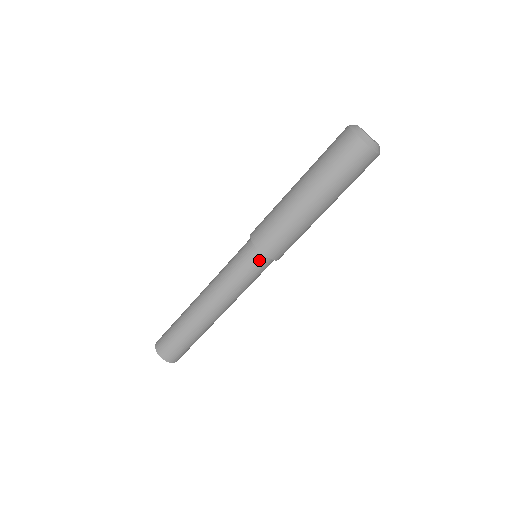
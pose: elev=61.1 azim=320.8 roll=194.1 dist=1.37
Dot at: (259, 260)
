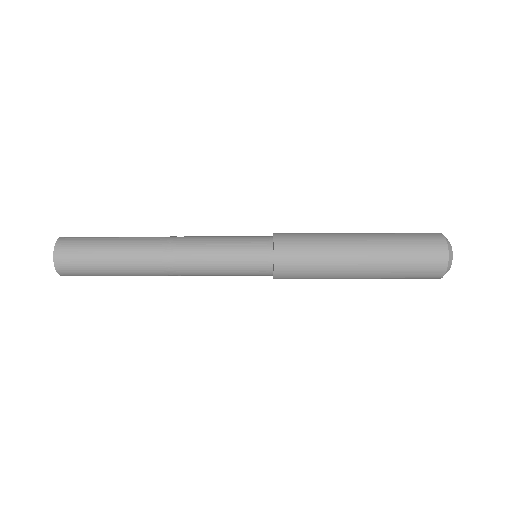
Dot at: (263, 261)
